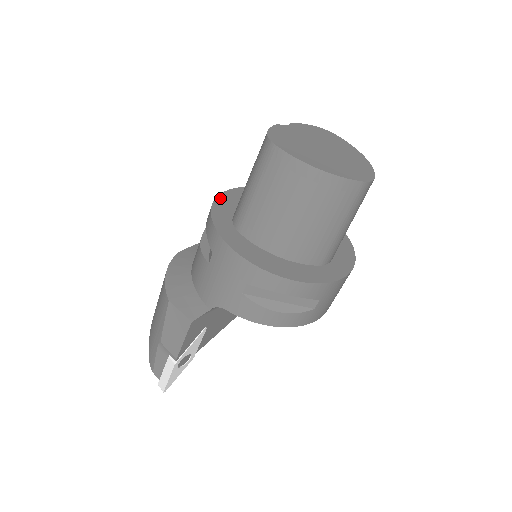
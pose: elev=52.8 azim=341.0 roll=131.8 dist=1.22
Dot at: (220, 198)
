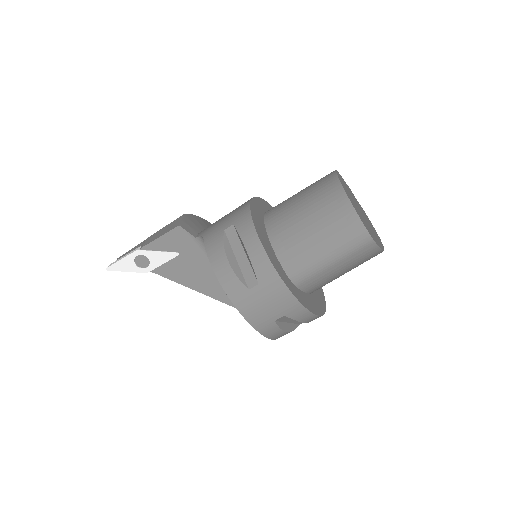
Dot at: occluded
